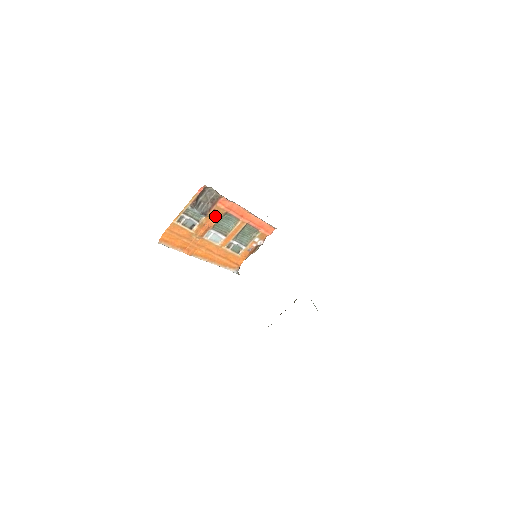
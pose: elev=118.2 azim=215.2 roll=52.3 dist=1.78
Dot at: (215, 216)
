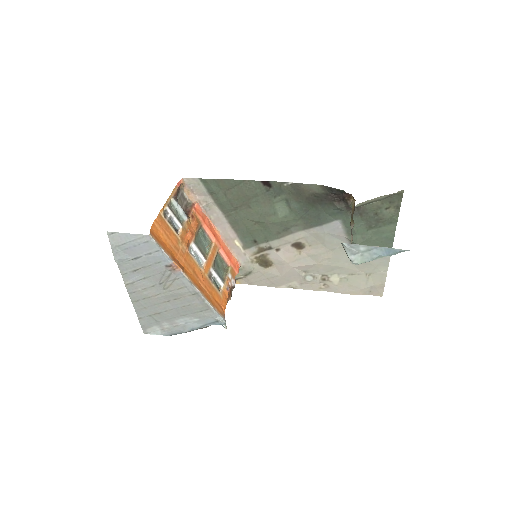
Dot at: (194, 225)
